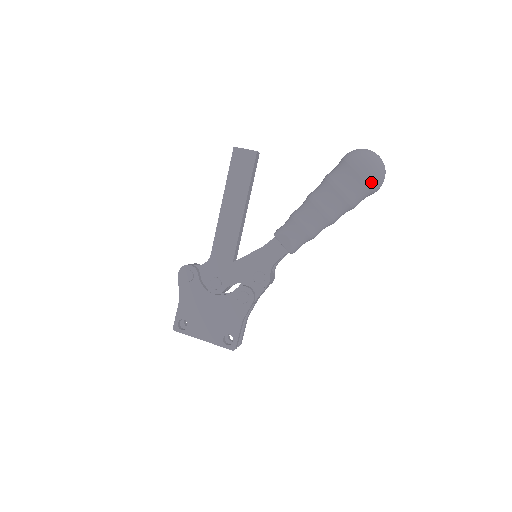
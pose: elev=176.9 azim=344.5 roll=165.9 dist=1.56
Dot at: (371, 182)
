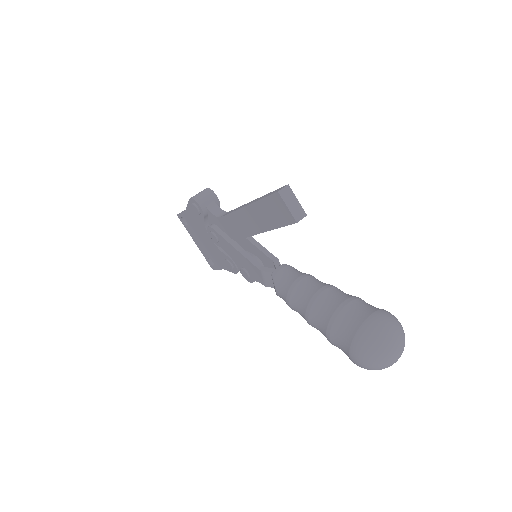
Dot at: occluded
